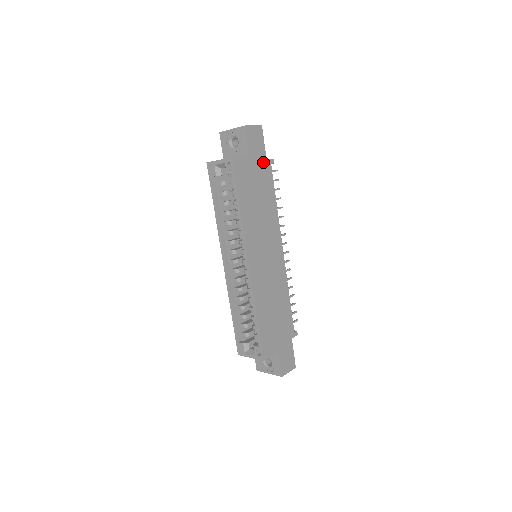
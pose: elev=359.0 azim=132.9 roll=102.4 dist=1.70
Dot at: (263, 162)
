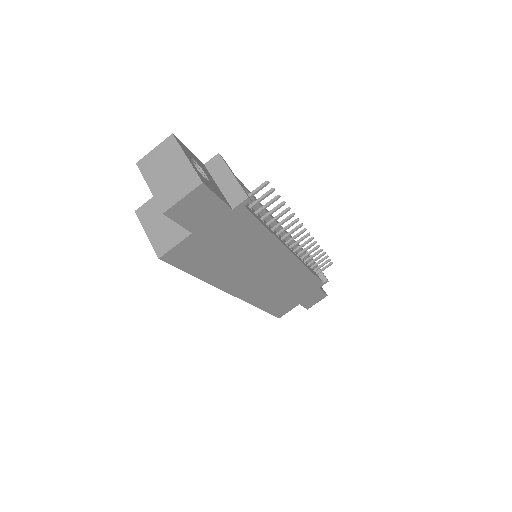
Dot at: (226, 217)
